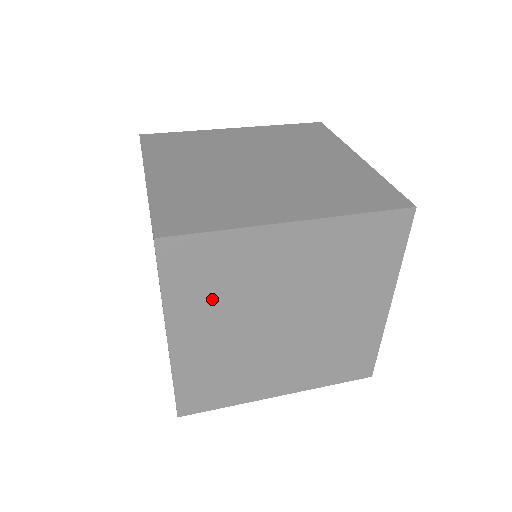
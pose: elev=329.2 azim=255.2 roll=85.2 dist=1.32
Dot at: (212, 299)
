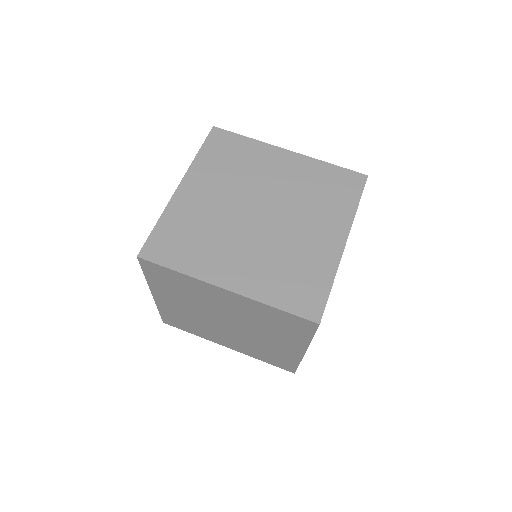
Dot at: (176, 293)
